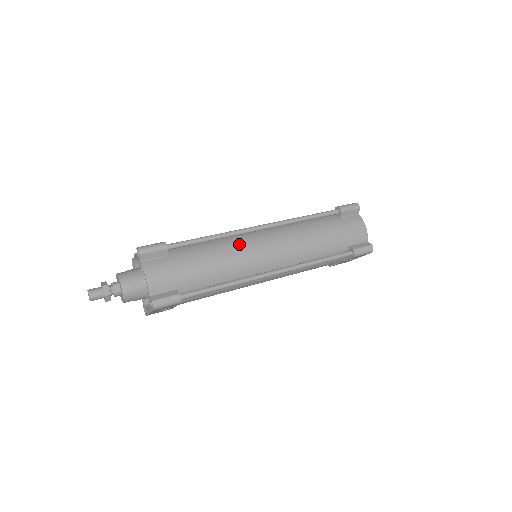
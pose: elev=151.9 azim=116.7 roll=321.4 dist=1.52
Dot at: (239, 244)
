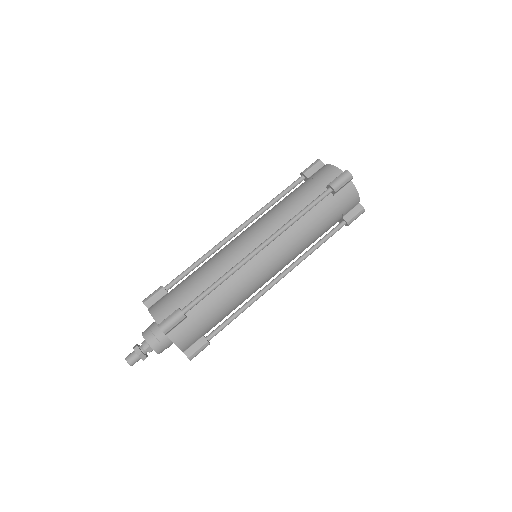
Dot at: (245, 275)
